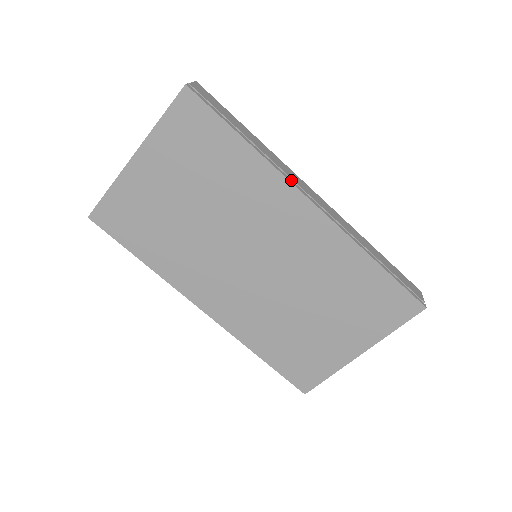
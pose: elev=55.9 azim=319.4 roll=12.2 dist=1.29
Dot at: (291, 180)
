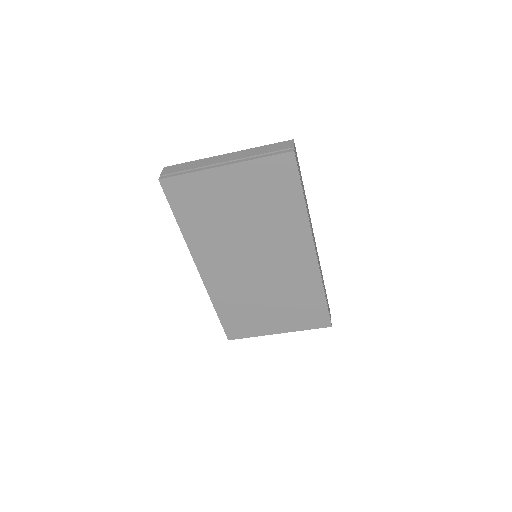
Dot at: occluded
